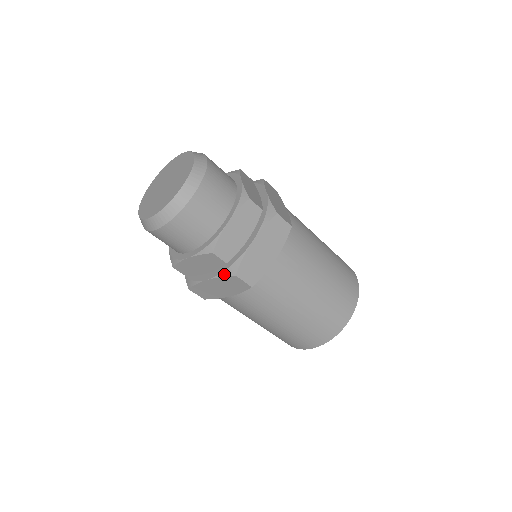
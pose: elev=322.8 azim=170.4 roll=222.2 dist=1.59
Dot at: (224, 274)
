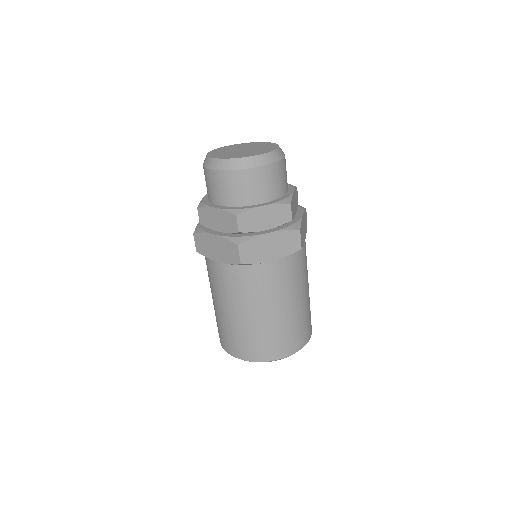
Dot at: (230, 238)
